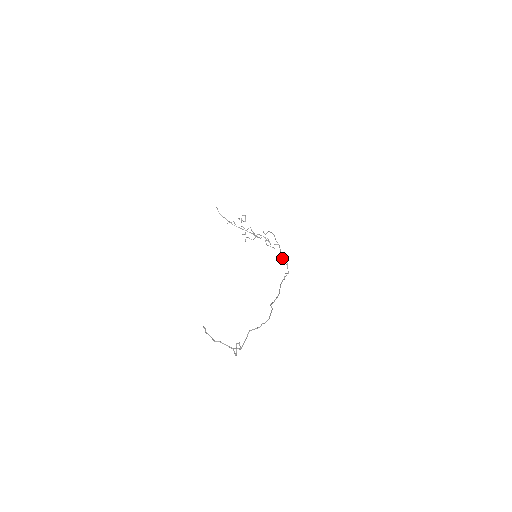
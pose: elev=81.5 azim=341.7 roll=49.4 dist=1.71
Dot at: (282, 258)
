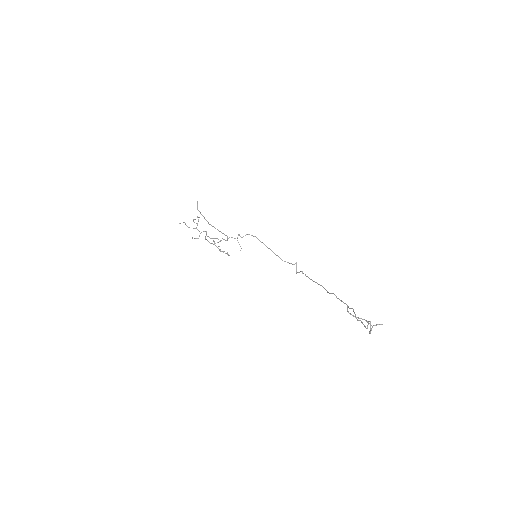
Dot at: occluded
